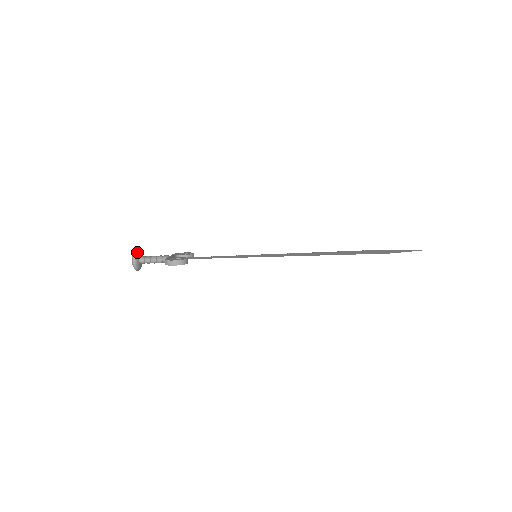
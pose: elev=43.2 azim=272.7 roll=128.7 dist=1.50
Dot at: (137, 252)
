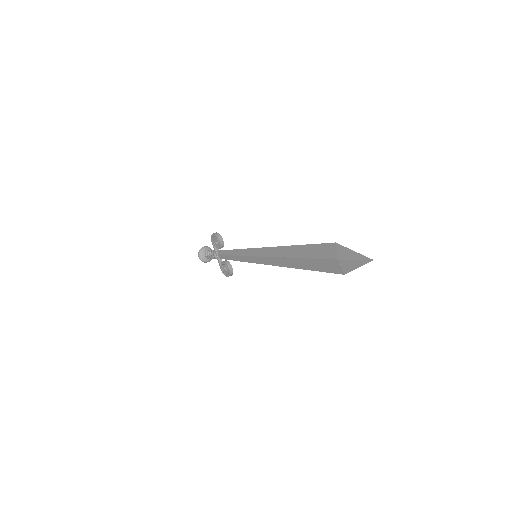
Dot at: (202, 260)
